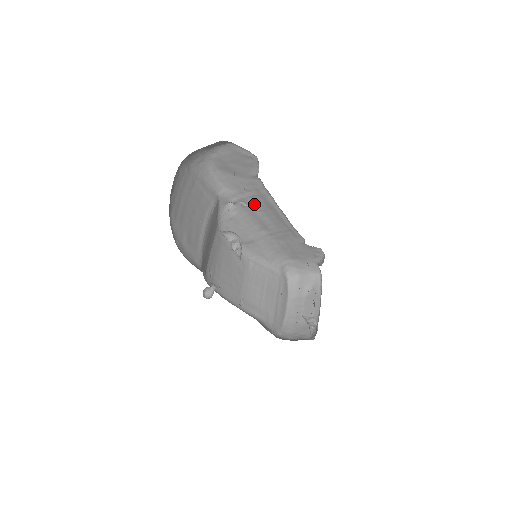
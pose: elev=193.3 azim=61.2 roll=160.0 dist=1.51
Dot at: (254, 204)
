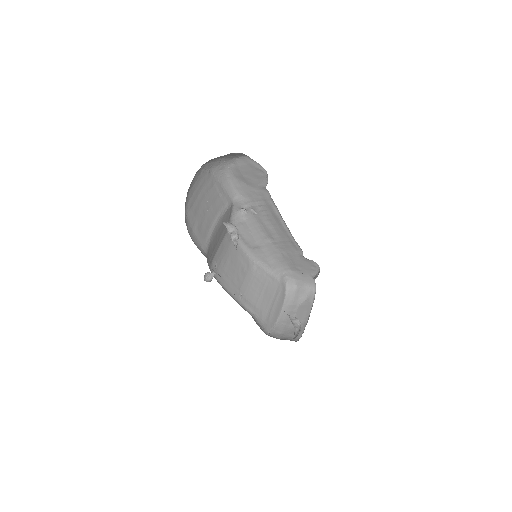
Dot at: (262, 213)
